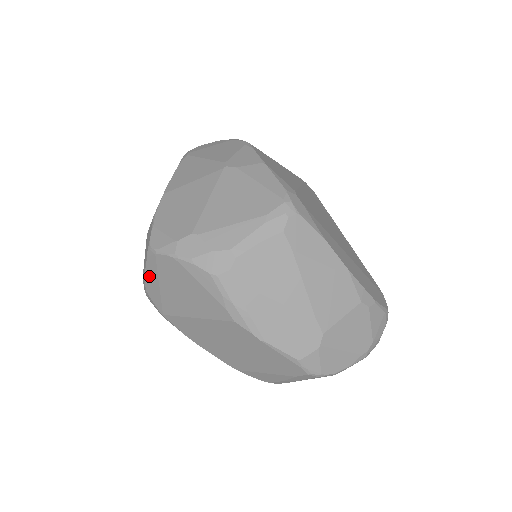
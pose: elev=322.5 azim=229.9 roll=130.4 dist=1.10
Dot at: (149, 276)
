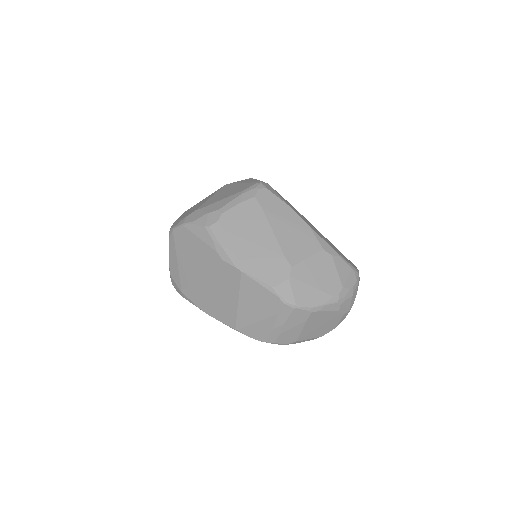
Dot at: (171, 257)
